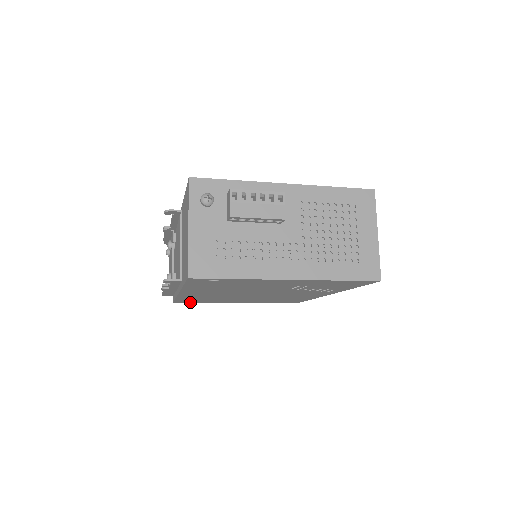
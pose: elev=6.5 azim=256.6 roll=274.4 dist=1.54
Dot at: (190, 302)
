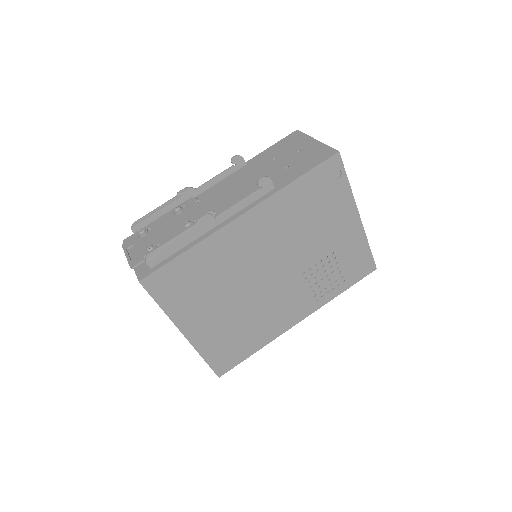
Dot at: (155, 293)
